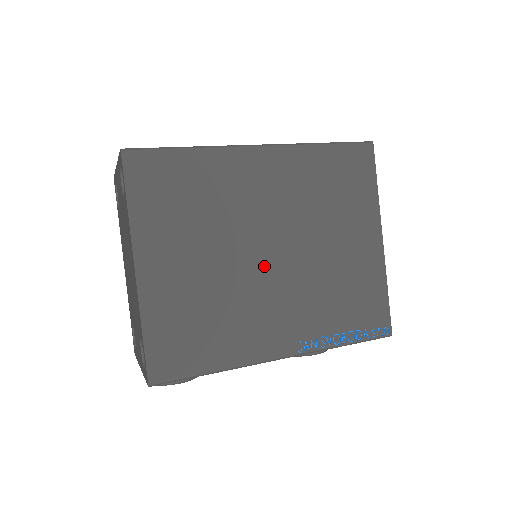
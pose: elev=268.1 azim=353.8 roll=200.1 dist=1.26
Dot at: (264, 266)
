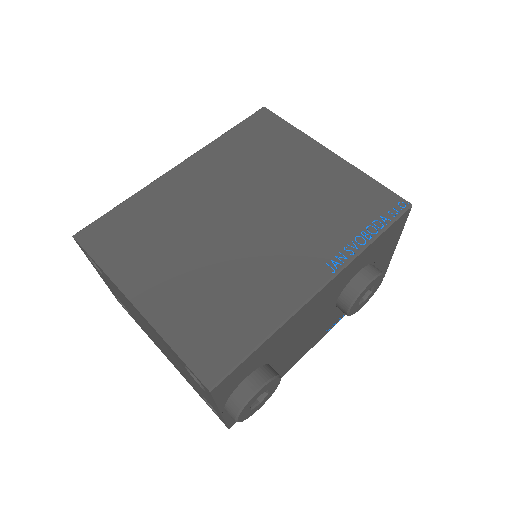
Dot at: (243, 233)
